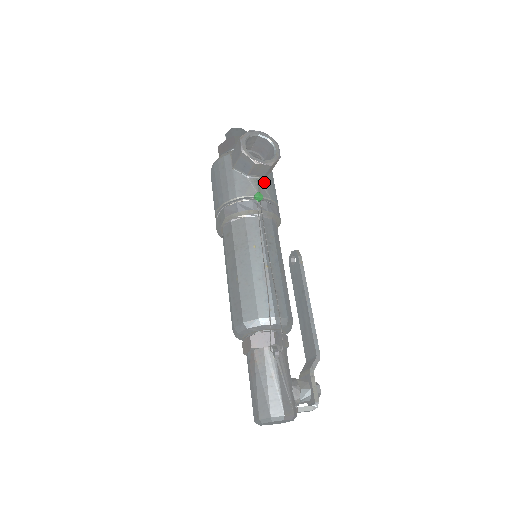
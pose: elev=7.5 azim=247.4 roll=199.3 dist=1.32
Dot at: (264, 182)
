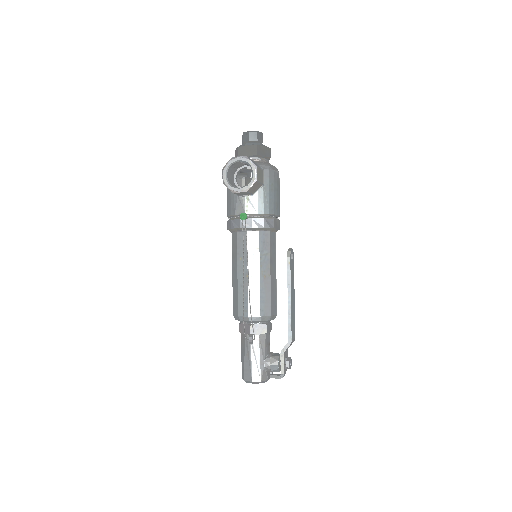
Dot at: (252, 198)
